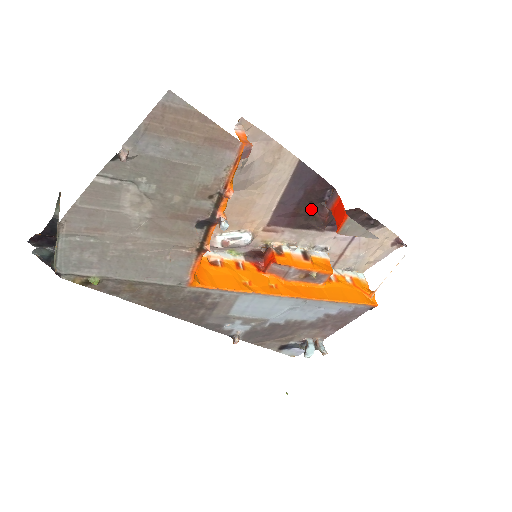
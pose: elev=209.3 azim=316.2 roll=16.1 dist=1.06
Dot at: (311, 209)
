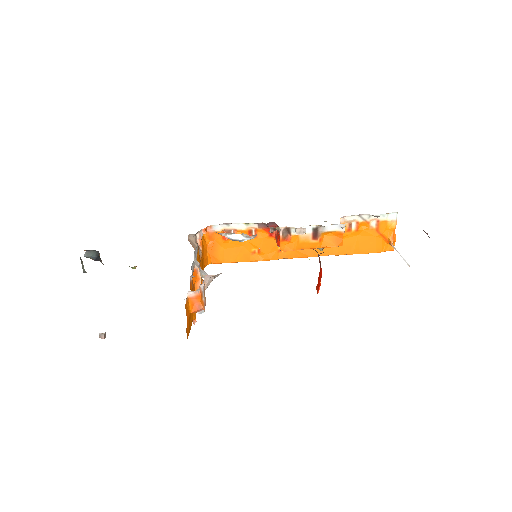
Dot at: occluded
